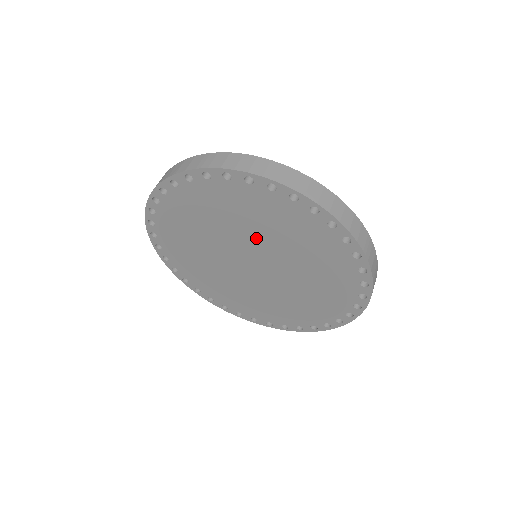
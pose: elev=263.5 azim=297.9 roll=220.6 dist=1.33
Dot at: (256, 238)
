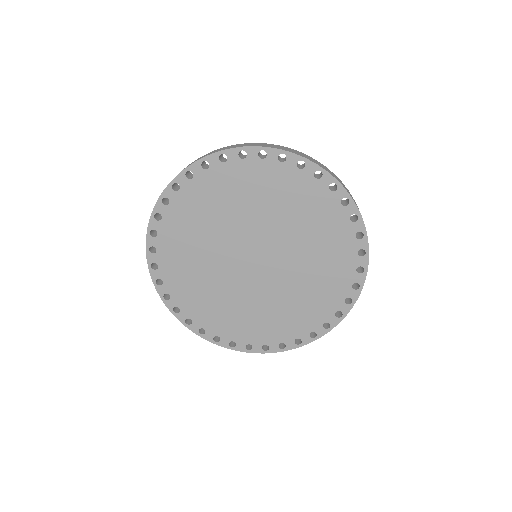
Dot at: (248, 223)
